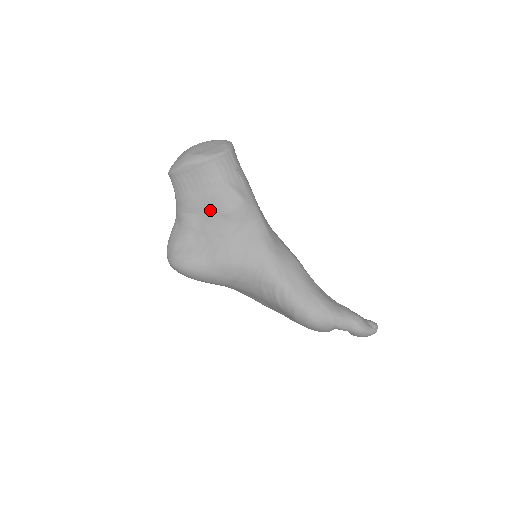
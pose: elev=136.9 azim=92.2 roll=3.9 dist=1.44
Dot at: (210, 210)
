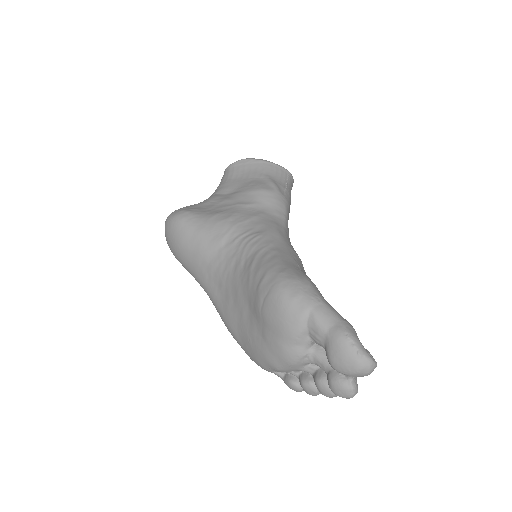
Dot at: (240, 190)
